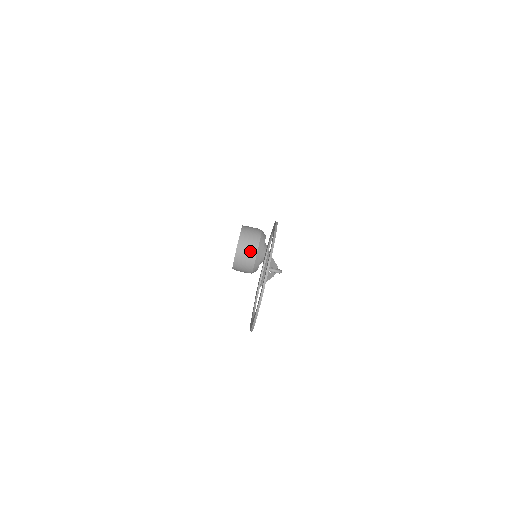
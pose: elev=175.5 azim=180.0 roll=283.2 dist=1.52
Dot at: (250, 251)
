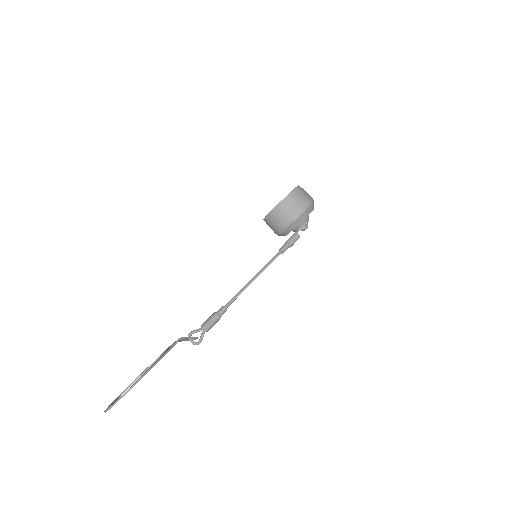
Dot at: (275, 228)
